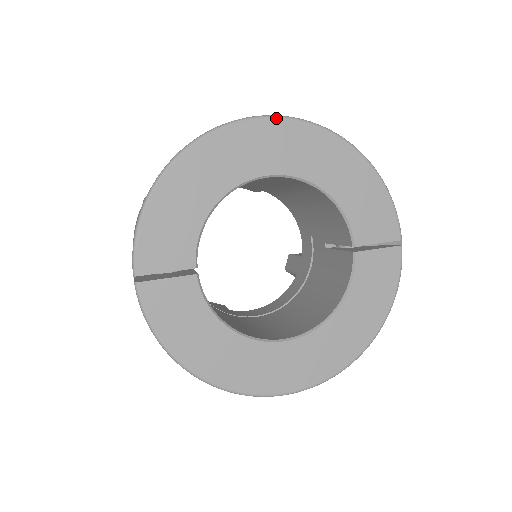
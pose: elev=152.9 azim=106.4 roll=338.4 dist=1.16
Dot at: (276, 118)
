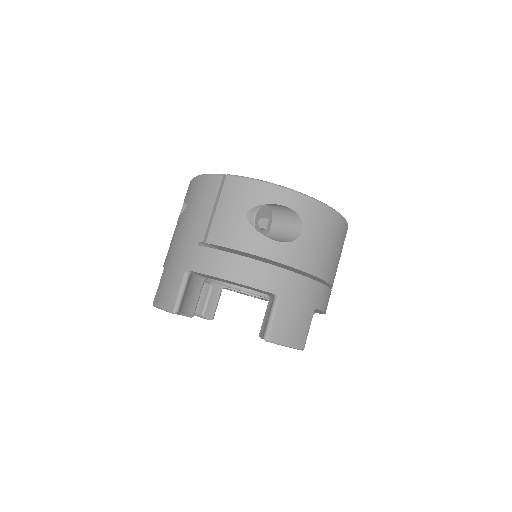
Dot at: occluded
